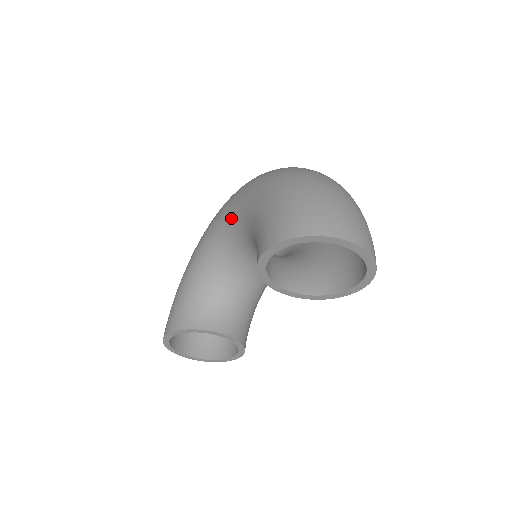
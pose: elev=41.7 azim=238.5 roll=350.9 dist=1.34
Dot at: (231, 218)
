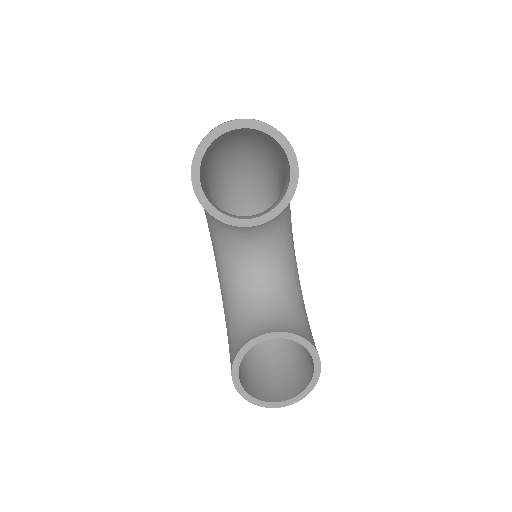
Dot at: (212, 239)
